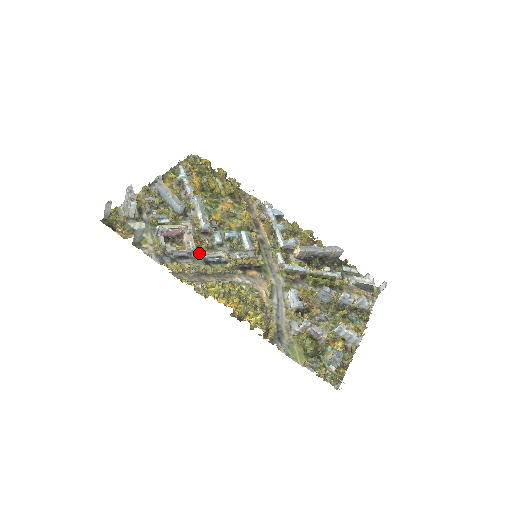
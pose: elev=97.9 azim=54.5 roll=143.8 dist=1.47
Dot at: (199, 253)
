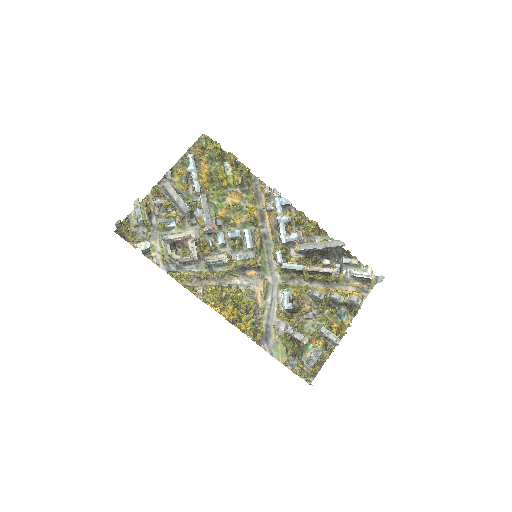
Dot at: (202, 257)
